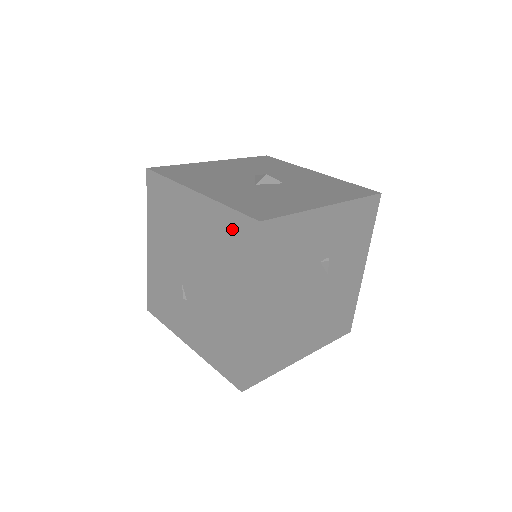
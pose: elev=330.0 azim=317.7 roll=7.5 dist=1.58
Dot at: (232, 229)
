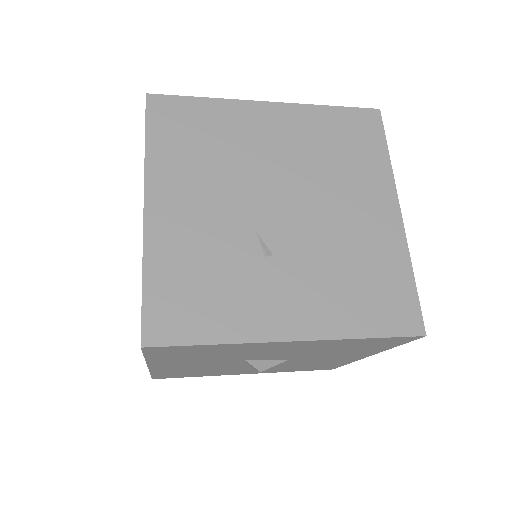
Dot at: (344, 126)
